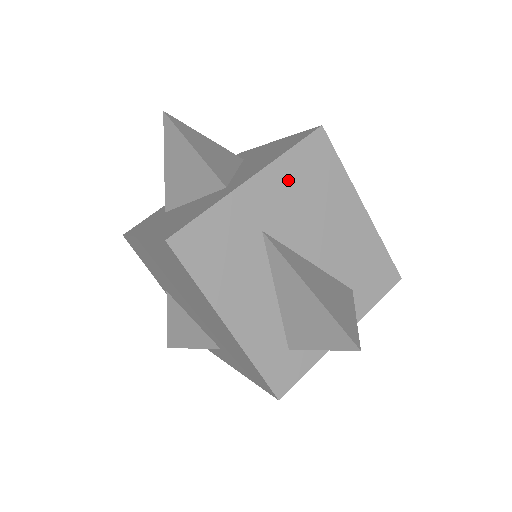
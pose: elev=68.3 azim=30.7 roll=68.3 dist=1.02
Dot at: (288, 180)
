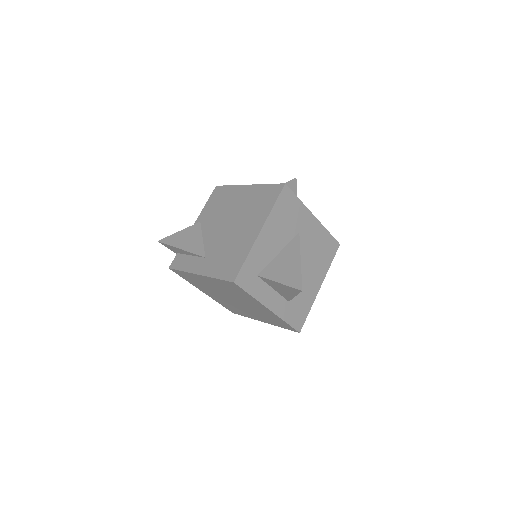
Dot at: (319, 237)
